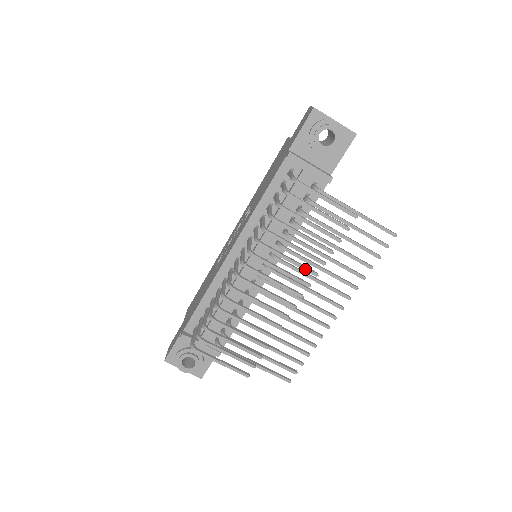
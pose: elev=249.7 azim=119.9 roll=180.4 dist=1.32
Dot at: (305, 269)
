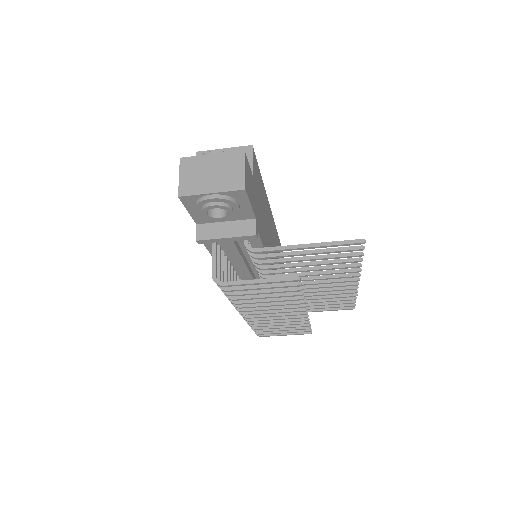
Dot at: occluded
